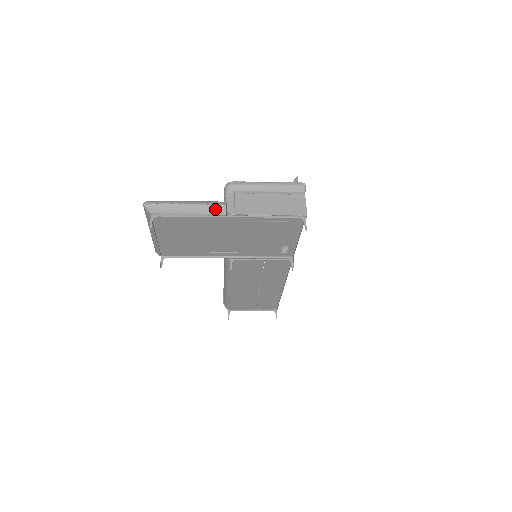
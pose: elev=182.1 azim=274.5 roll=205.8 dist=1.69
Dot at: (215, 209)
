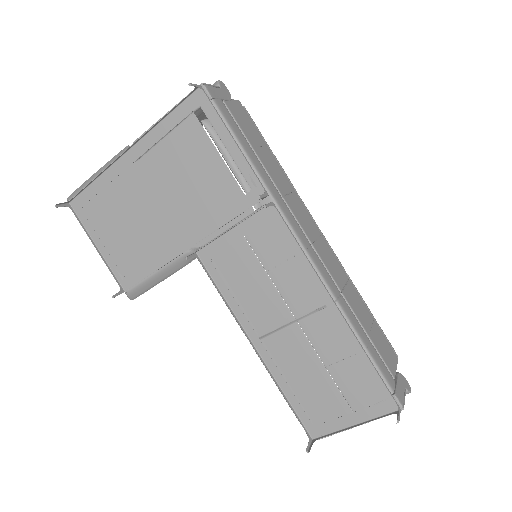
Dot at: (117, 155)
